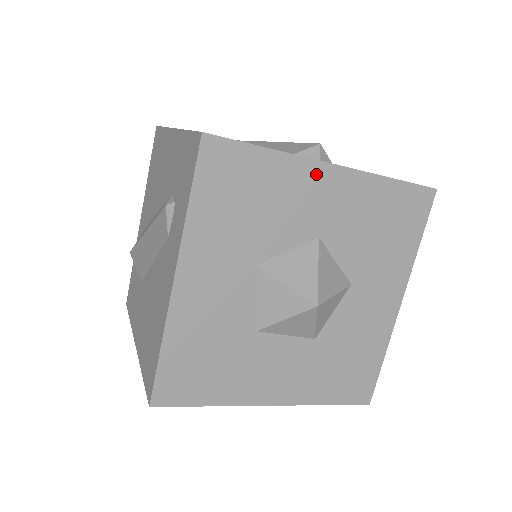
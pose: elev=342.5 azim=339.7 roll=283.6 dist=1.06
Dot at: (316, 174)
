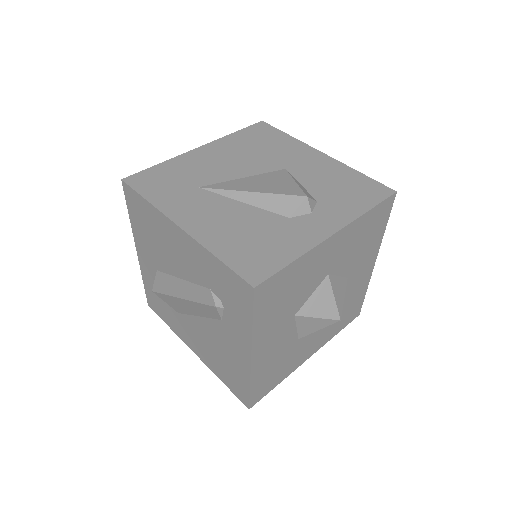
Dot at: (324, 248)
